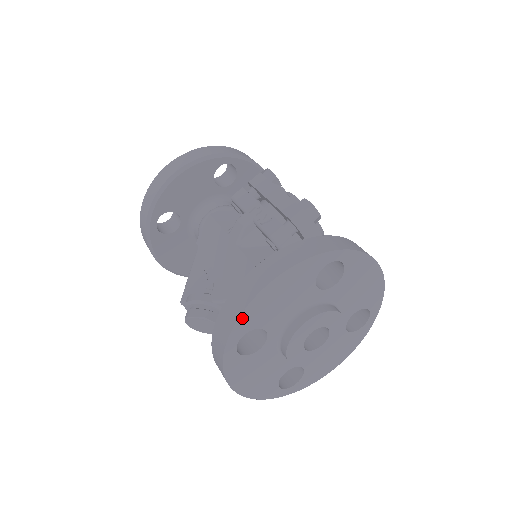
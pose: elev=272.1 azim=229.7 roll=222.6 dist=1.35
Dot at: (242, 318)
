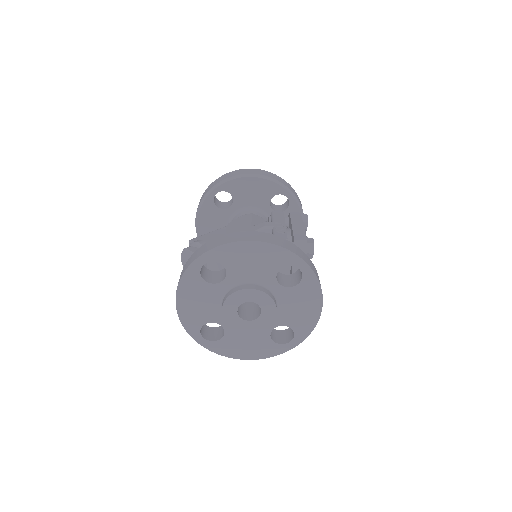
Dot at: (222, 248)
